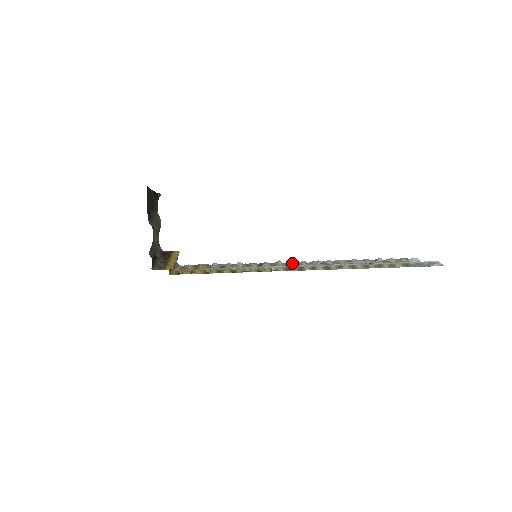
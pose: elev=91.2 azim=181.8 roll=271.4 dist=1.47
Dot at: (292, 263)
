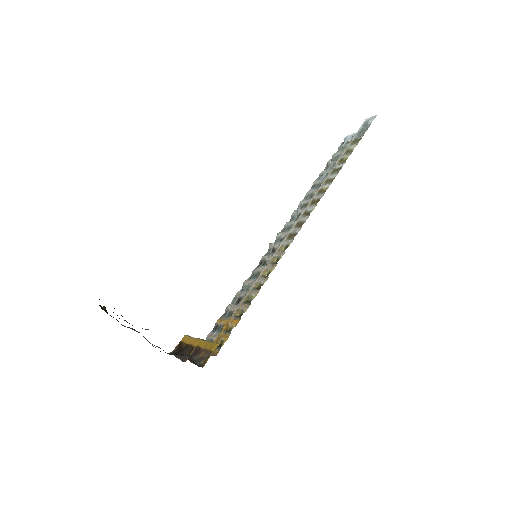
Dot at: (282, 233)
